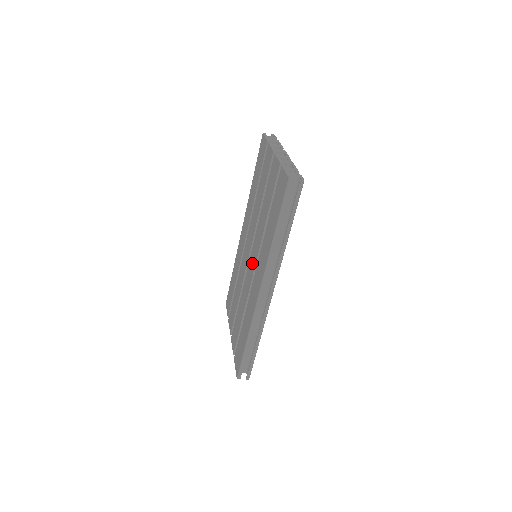
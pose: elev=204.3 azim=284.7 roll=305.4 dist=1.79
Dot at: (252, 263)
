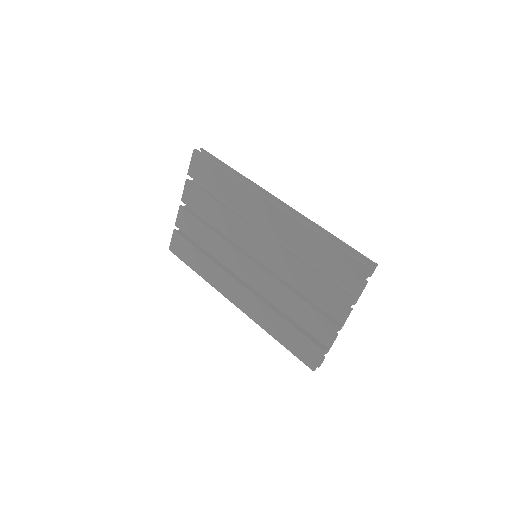
Dot at: (248, 272)
